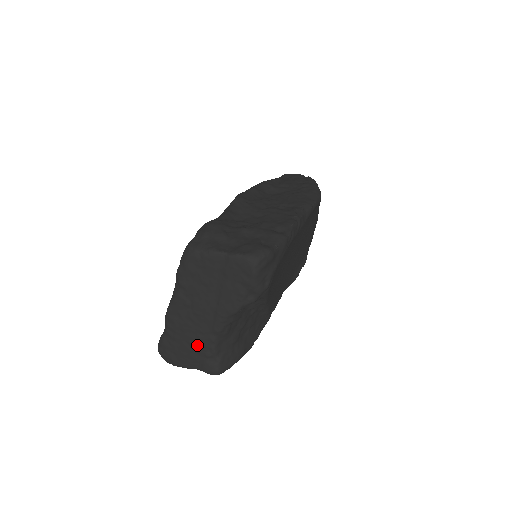
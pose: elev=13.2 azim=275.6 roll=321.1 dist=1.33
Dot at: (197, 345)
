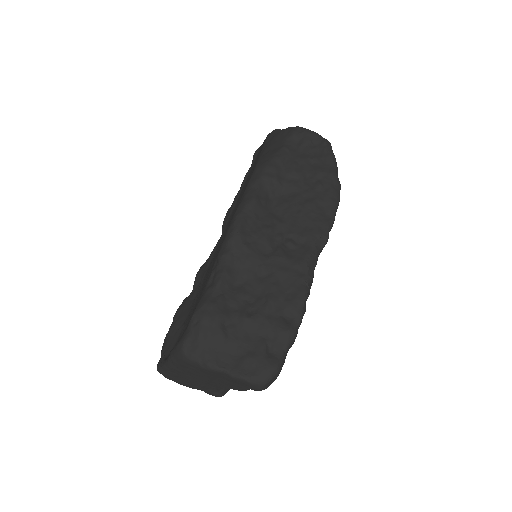
Dot at: (198, 386)
